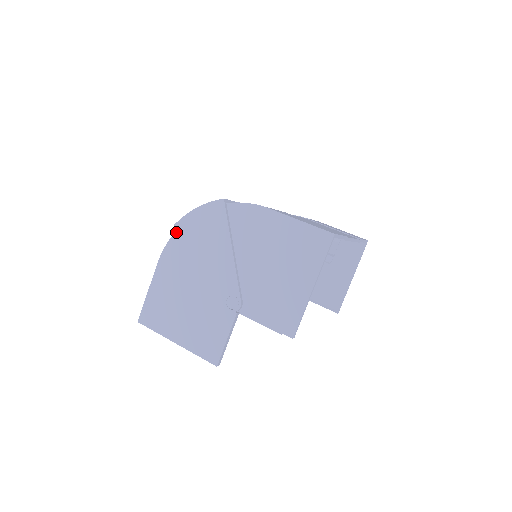
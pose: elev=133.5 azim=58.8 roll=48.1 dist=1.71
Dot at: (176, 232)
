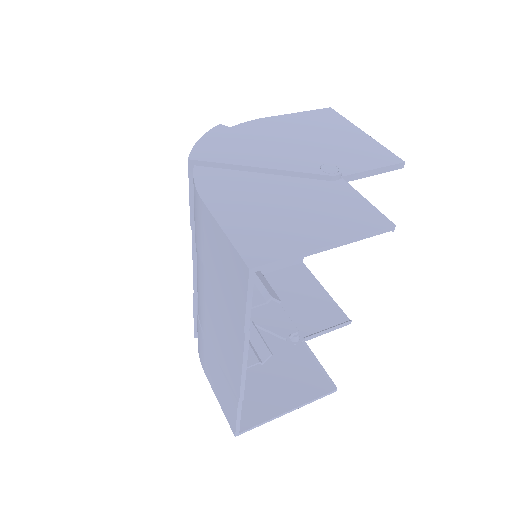
Dot at: (194, 168)
